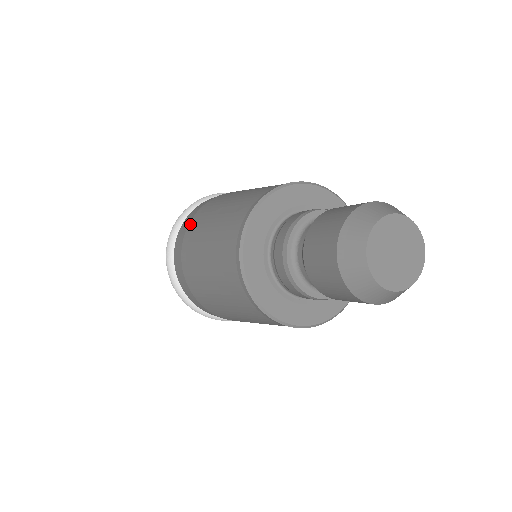
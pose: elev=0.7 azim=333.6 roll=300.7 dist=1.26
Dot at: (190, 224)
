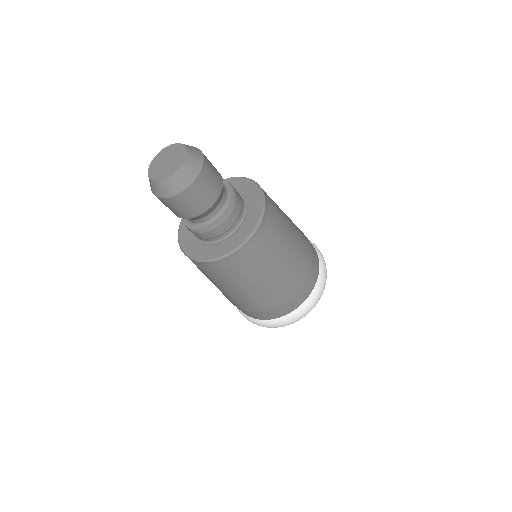
Dot at: occluded
